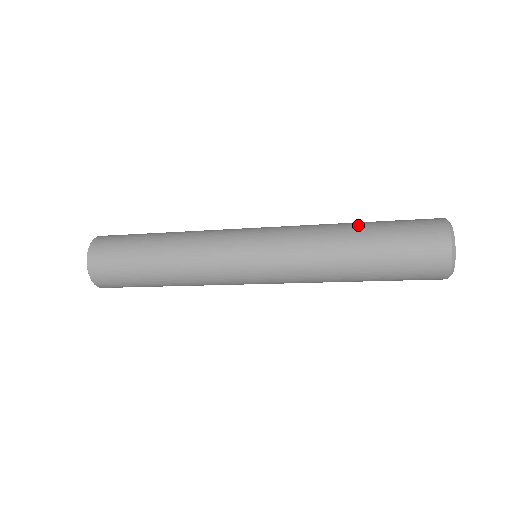
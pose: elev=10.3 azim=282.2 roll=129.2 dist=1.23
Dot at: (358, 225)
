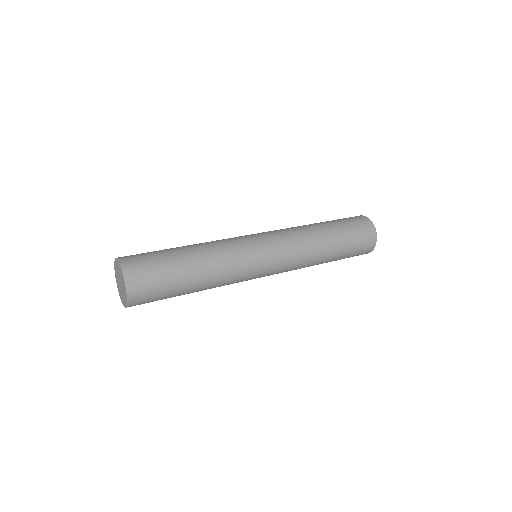
Dot at: (333, 246)
